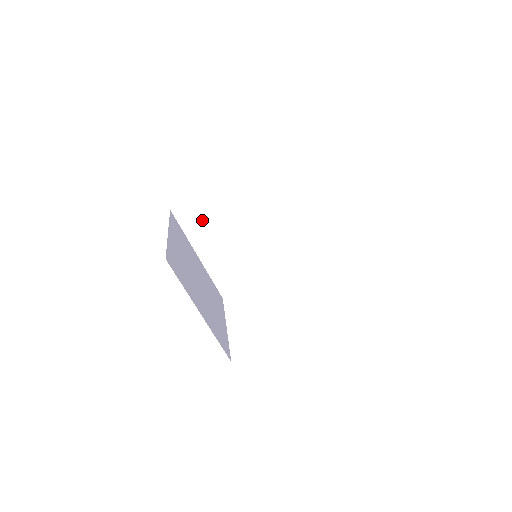
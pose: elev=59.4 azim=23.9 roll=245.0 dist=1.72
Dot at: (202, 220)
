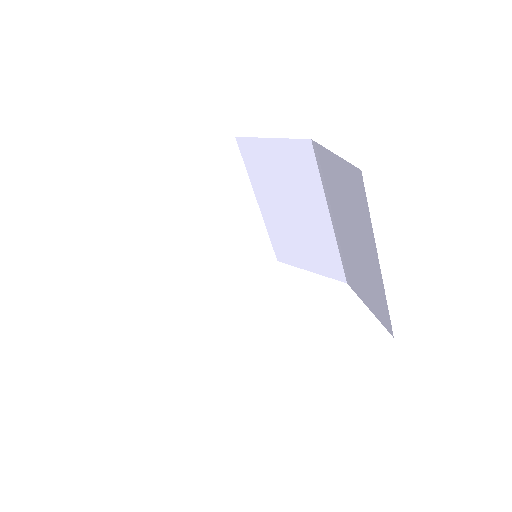
Dot at: (265, 168)
